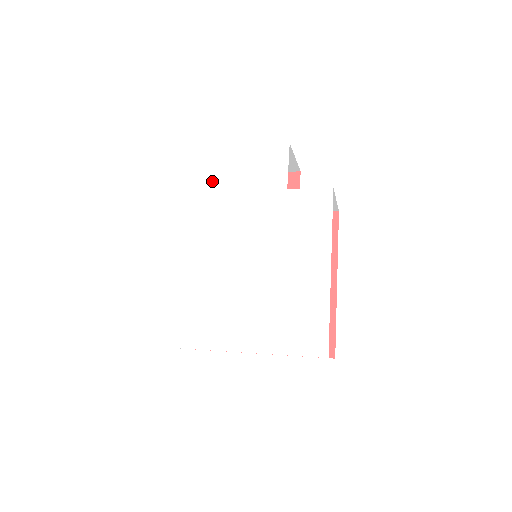
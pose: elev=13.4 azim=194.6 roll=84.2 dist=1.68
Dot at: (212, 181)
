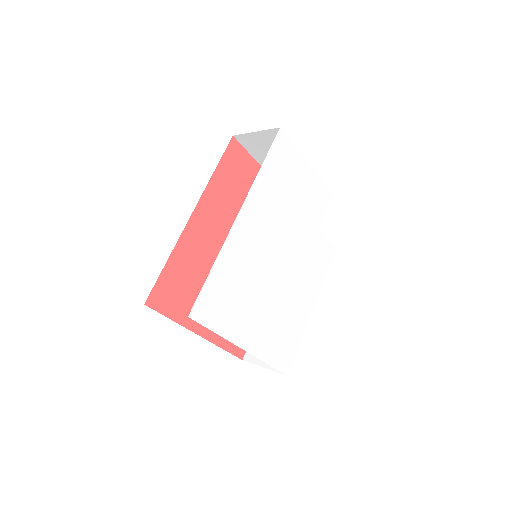
Dot at: (284, 177)
